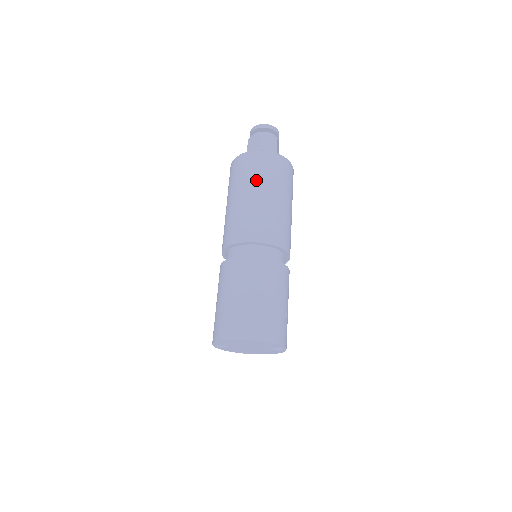
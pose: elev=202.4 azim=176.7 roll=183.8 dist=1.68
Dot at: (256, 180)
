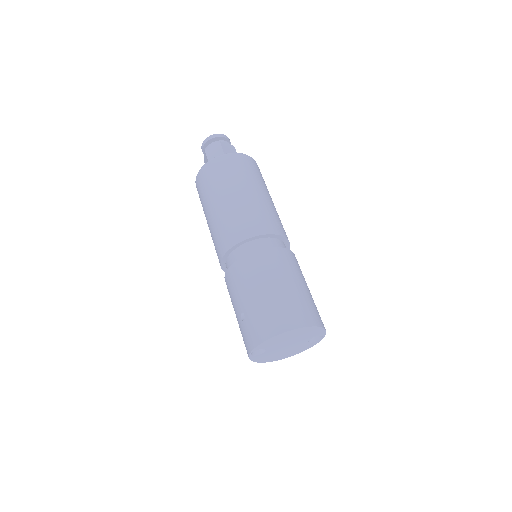
Dot at: (240, 179)
